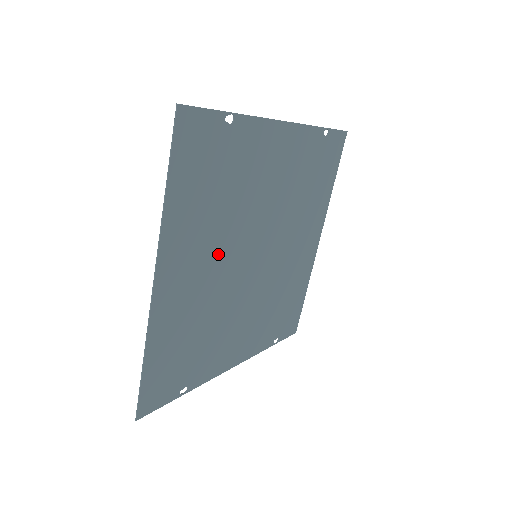
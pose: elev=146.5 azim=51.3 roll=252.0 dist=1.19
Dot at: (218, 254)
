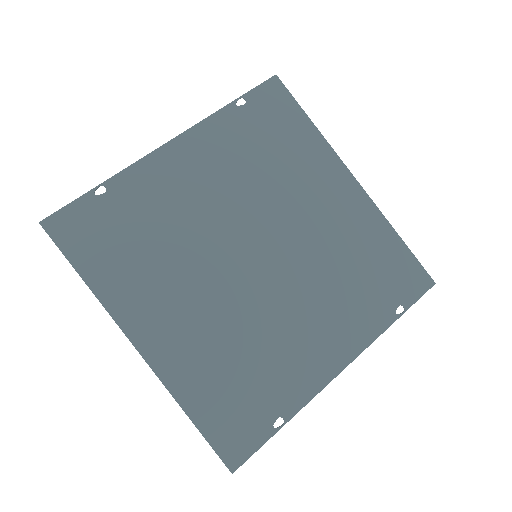
Dot at: (196, 285)
